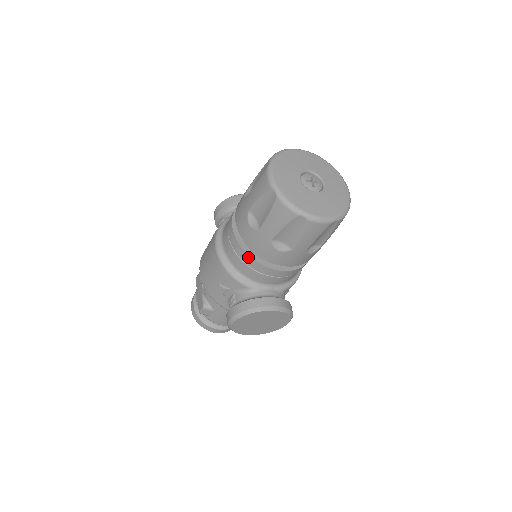
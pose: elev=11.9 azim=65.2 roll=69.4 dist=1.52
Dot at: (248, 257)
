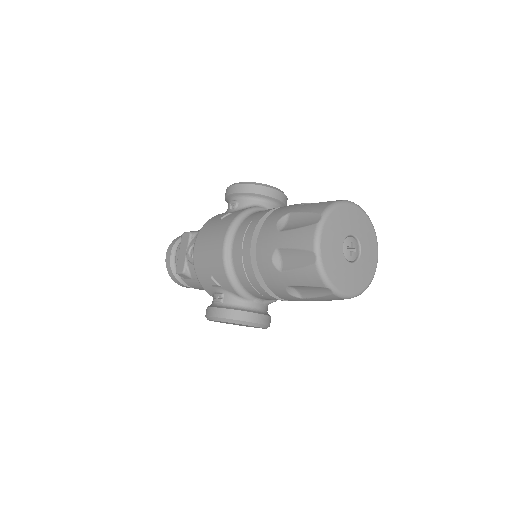
Dot at: (255, 279)
